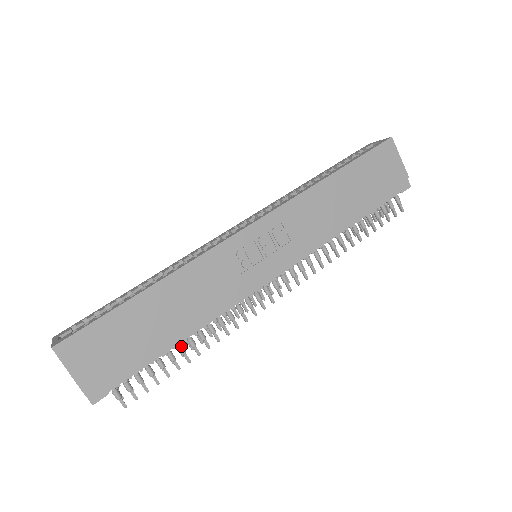
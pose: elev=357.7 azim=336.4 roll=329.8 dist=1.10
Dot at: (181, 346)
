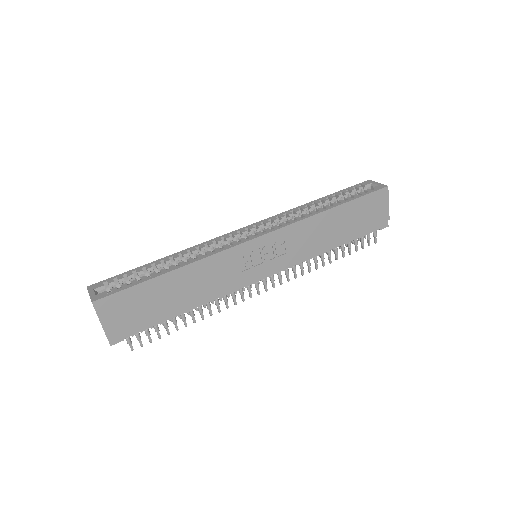
Dot at: (184, 315)
